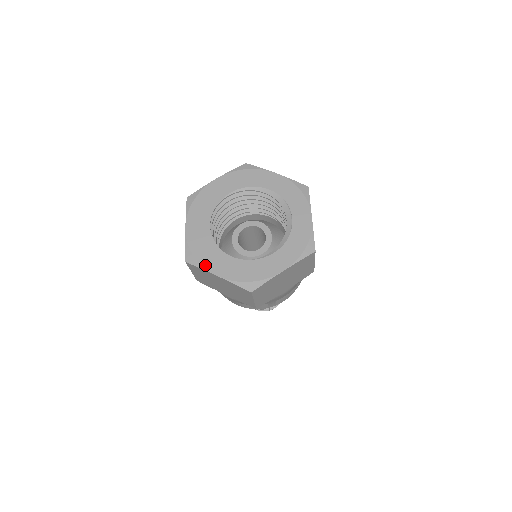
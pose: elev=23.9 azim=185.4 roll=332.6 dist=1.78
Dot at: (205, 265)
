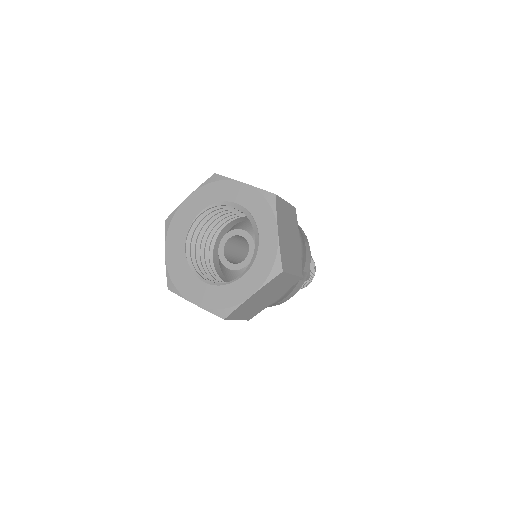
Dot at: (183, 293)
